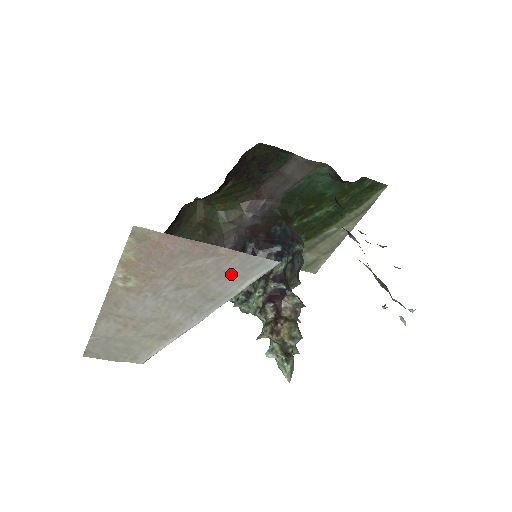
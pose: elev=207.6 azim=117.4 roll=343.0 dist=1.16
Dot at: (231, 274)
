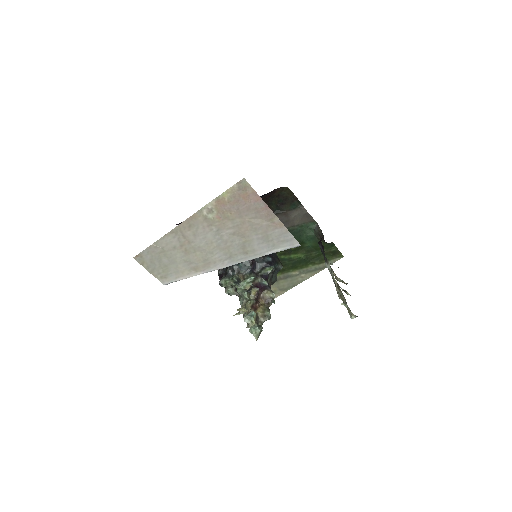
Dot at: (269, 239)
